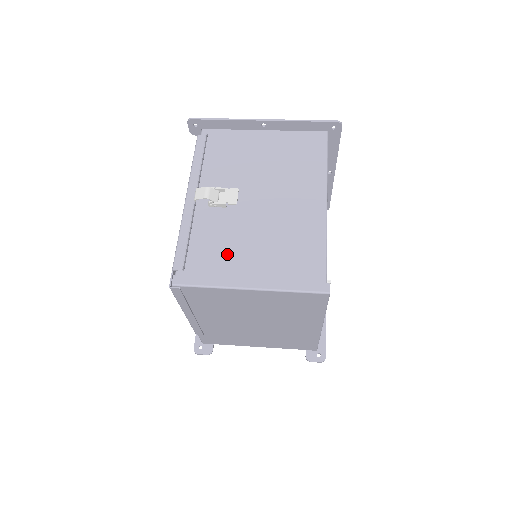
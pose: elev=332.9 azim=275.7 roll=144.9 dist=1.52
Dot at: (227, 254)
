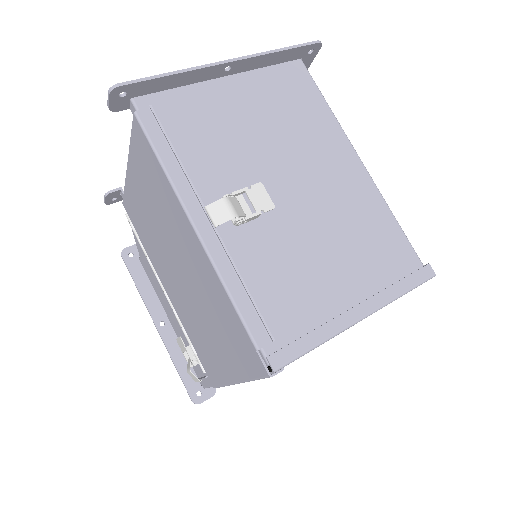
Dot at: (306, 285)
